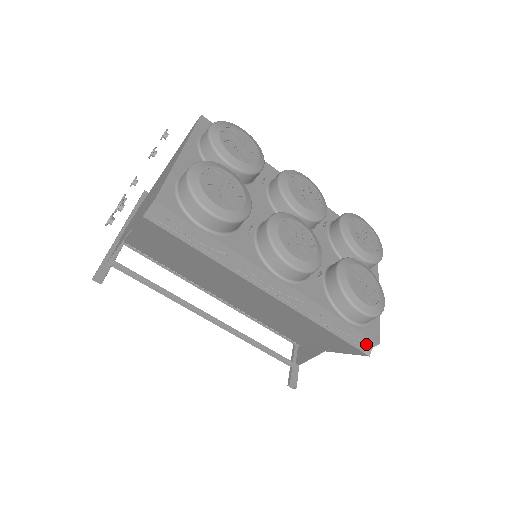
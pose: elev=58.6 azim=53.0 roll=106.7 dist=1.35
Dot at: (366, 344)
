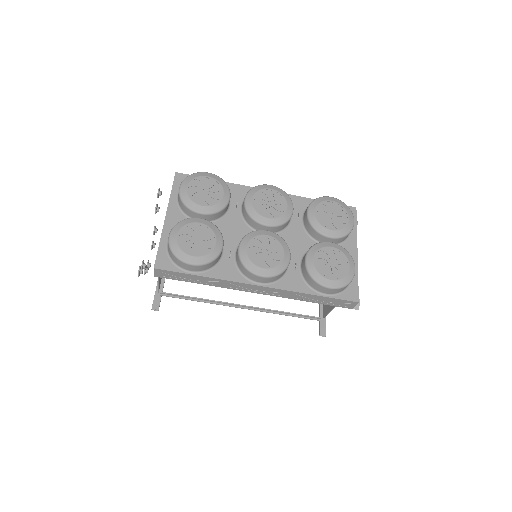
Dot at: (349, 304)
